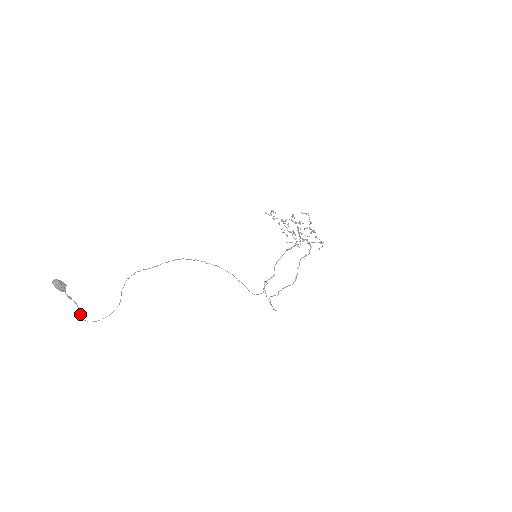
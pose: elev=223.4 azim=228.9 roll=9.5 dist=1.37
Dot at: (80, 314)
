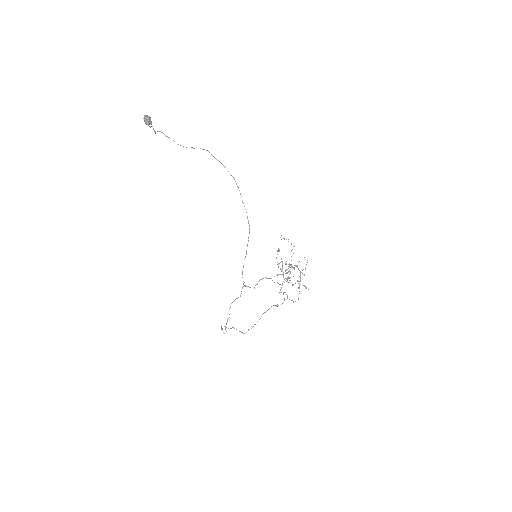
Dot at: (155, 132)
